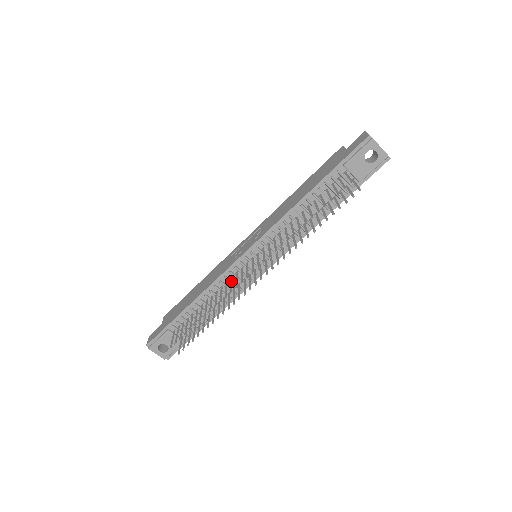
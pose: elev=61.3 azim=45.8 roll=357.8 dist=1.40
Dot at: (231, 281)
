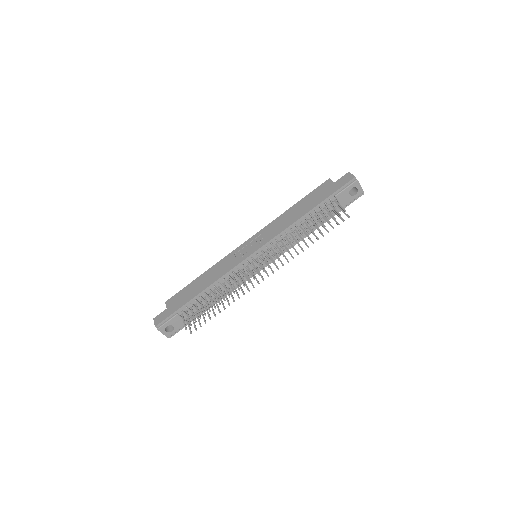
Dot at: (239, 276)
